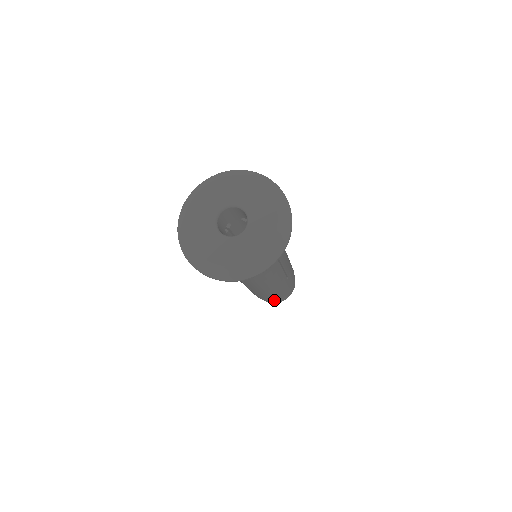
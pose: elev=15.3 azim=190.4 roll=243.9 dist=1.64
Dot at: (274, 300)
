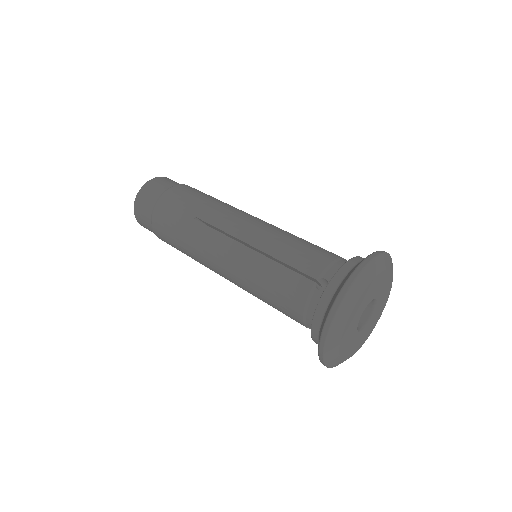
Dot at: occluded
